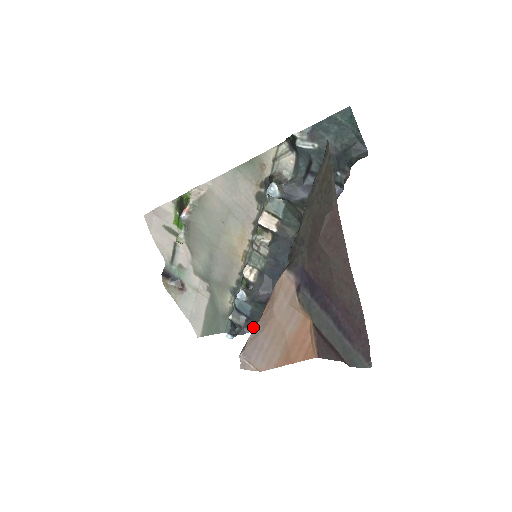
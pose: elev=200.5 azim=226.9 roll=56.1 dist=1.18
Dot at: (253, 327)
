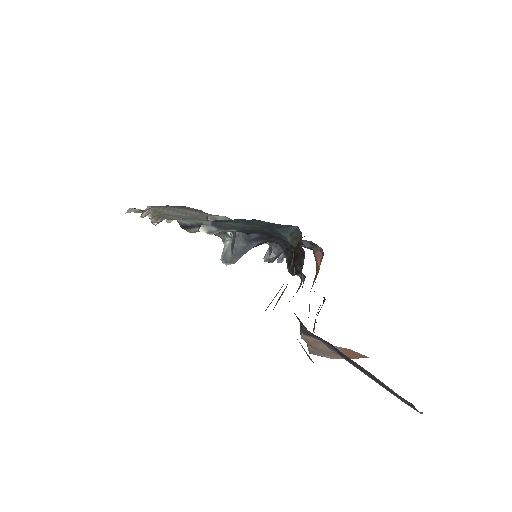
Dot at: occluded
